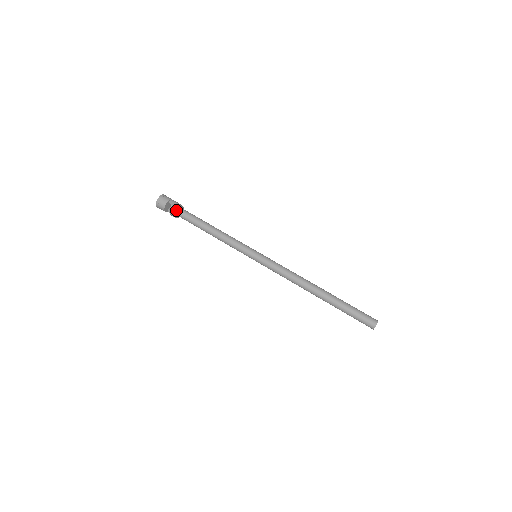
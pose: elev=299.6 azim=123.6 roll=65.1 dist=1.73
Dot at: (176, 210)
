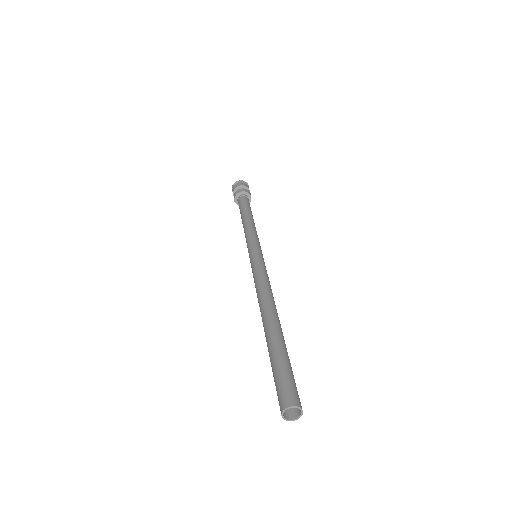
Dot at: (246, 191)
